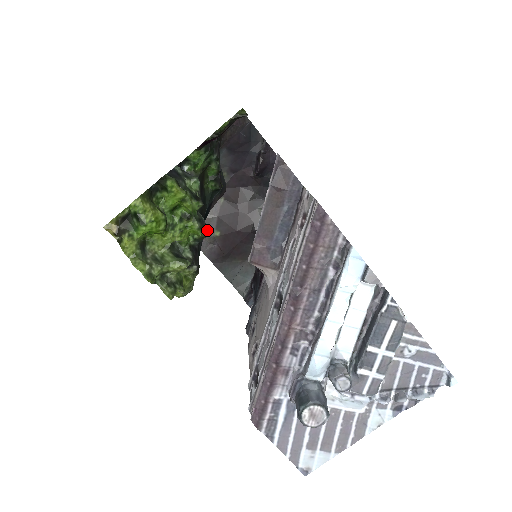
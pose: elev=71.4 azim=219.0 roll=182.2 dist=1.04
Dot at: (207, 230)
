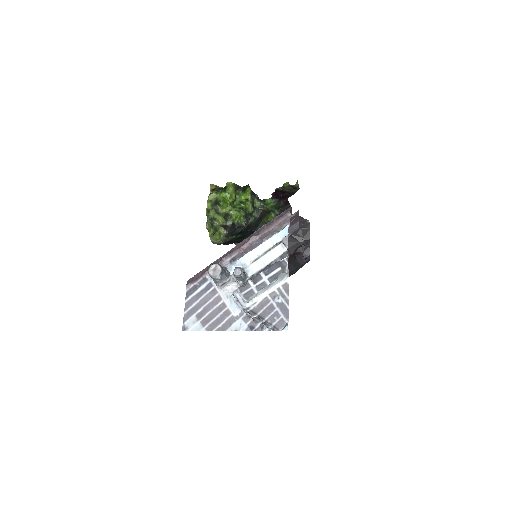
Dot at: occluded
